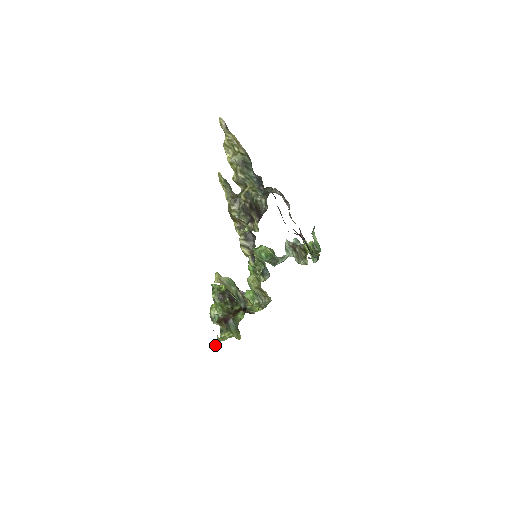
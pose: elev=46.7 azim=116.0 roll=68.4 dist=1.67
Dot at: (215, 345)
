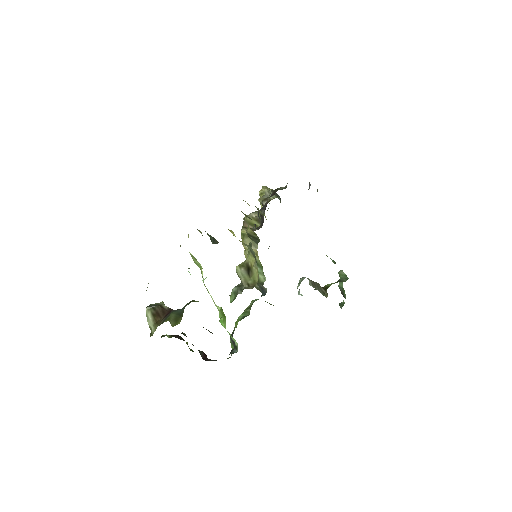
Dot at: occluded
